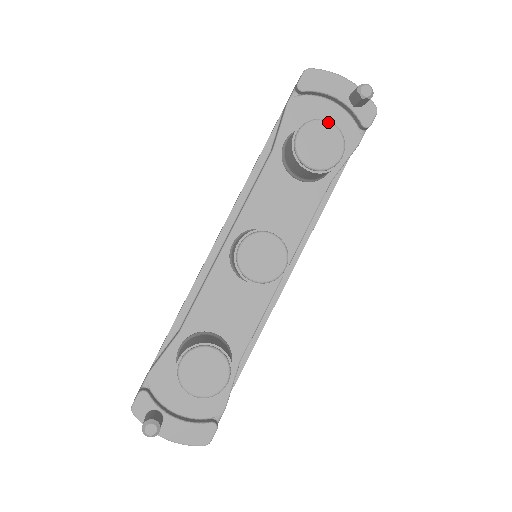
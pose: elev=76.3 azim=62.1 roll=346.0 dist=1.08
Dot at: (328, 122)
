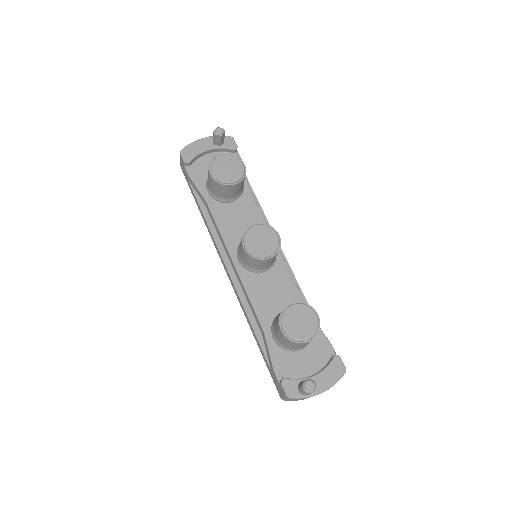
Dot at: (220, 156)
